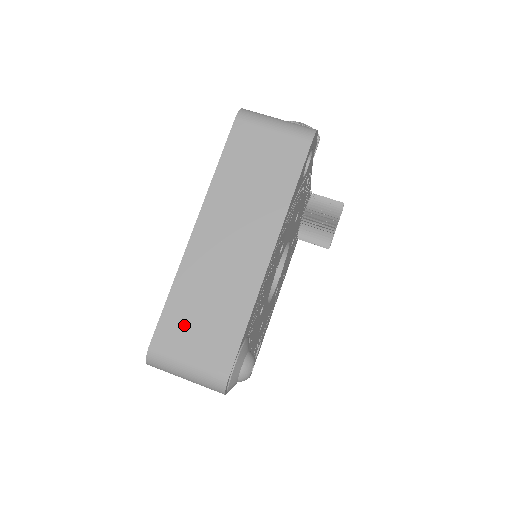
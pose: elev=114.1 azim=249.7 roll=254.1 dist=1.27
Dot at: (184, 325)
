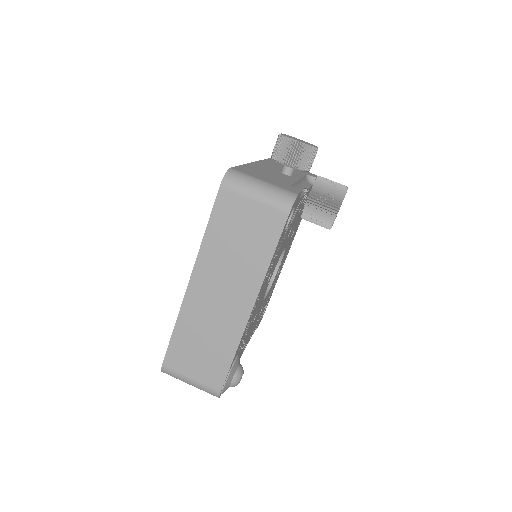
Dot at: (186, 354)
